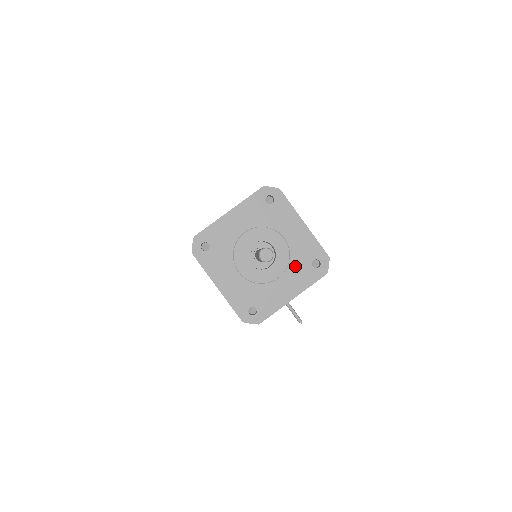
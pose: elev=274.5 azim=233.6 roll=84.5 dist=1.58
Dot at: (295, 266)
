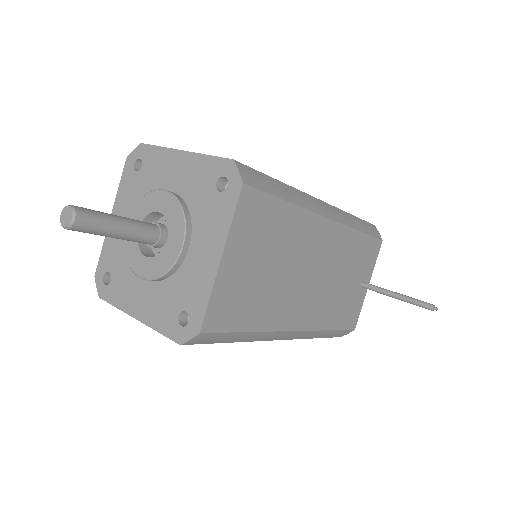
Dot at: (200, 212)
